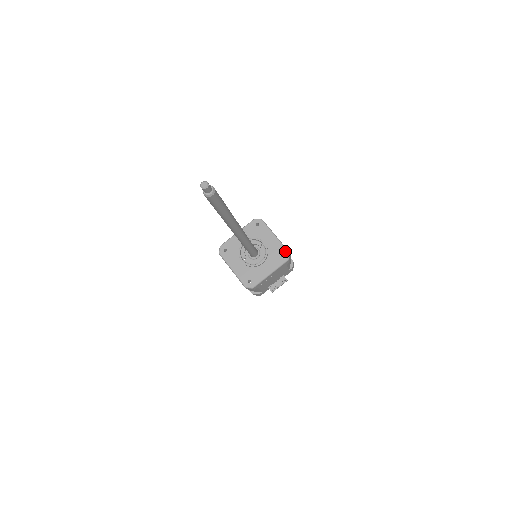
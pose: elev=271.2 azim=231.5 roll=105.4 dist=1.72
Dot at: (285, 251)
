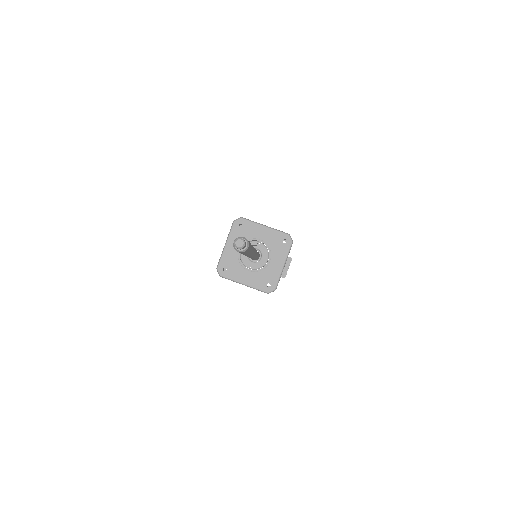
Dot at: (284, 236)
